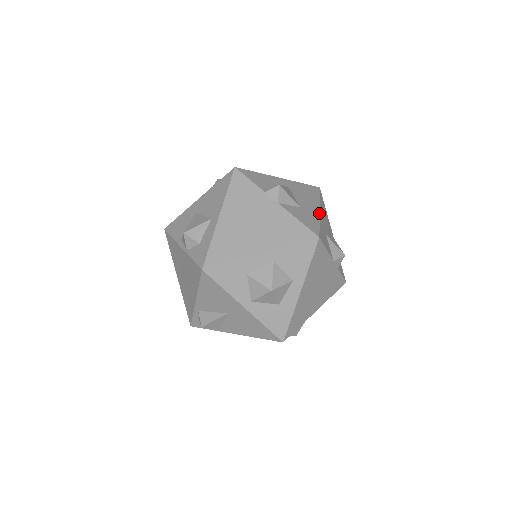
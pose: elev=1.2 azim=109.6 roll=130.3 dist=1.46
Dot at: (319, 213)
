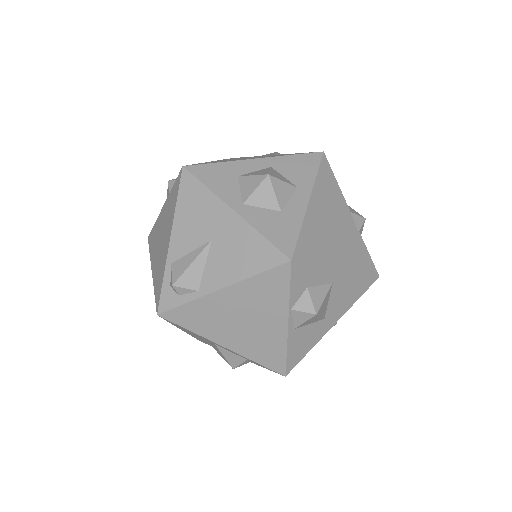
Dot at: occluded
